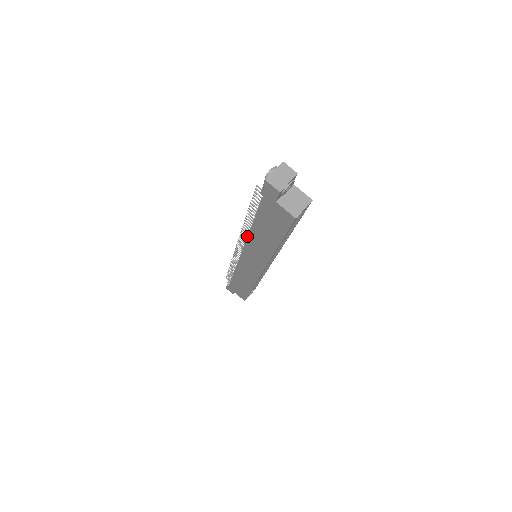
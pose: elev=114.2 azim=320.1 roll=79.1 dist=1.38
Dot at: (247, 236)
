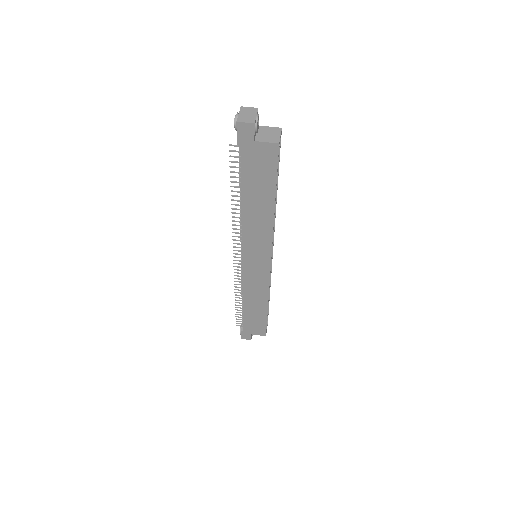
Dot at: occluded
